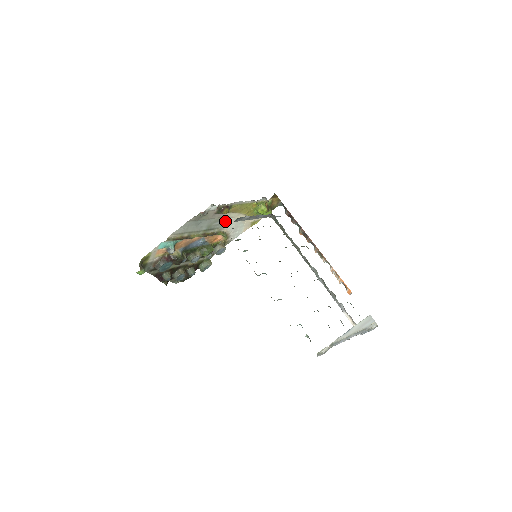
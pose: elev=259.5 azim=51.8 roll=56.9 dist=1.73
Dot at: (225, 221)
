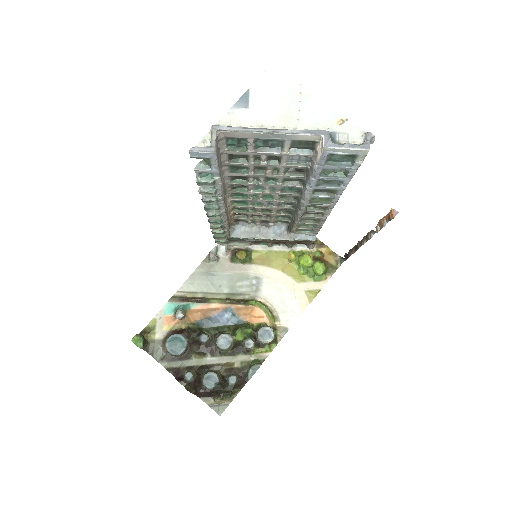
Dot at: (256, 282)
